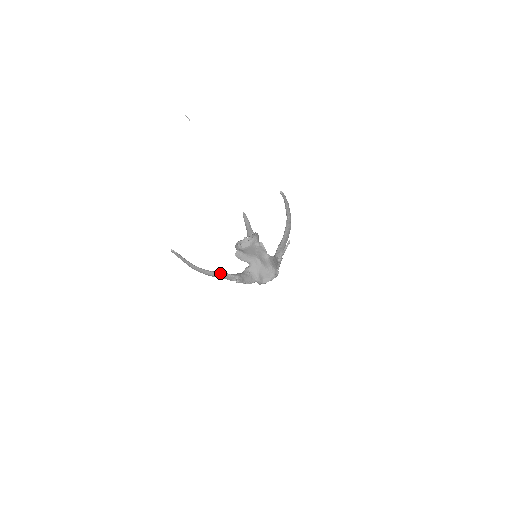
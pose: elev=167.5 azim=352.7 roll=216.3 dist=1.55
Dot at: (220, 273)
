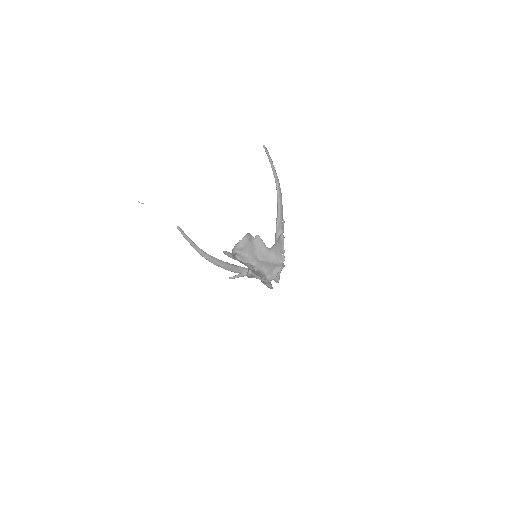
Dot at: occluded
